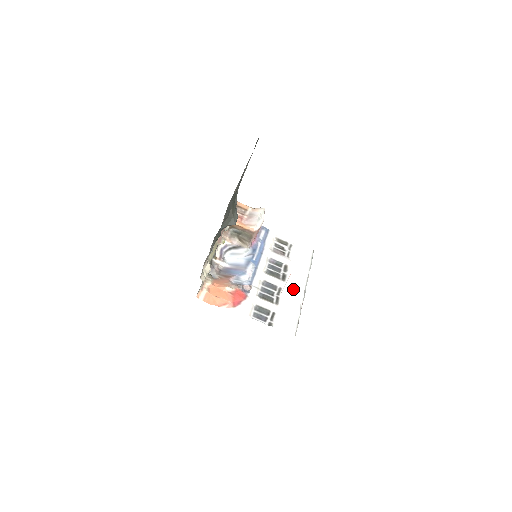
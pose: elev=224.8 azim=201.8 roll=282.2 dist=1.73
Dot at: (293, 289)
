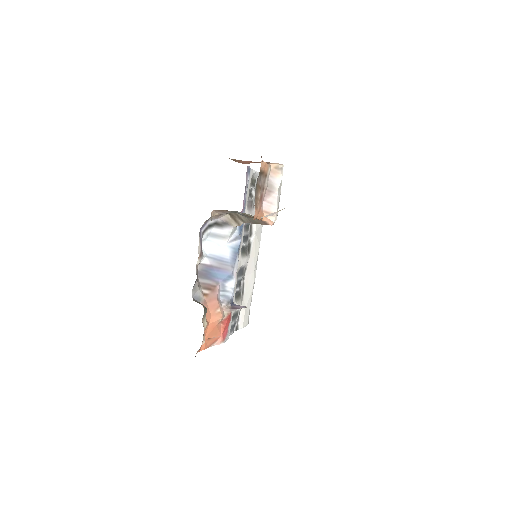
Dot at: (254, 262)
